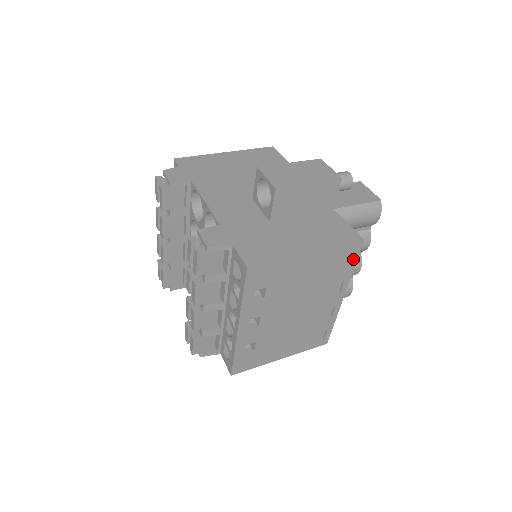
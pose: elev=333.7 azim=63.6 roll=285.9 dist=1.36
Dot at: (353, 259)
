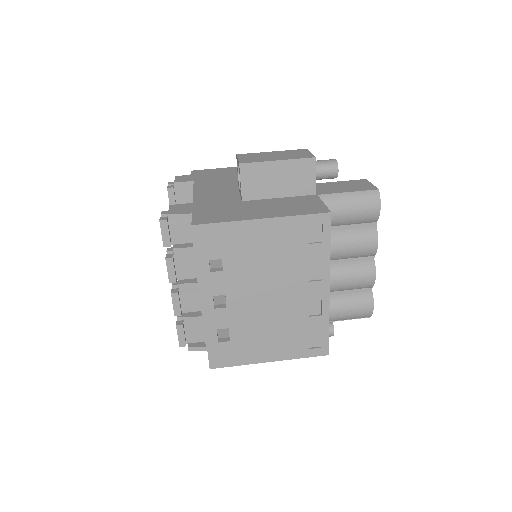
Dot at: (325, 236)
